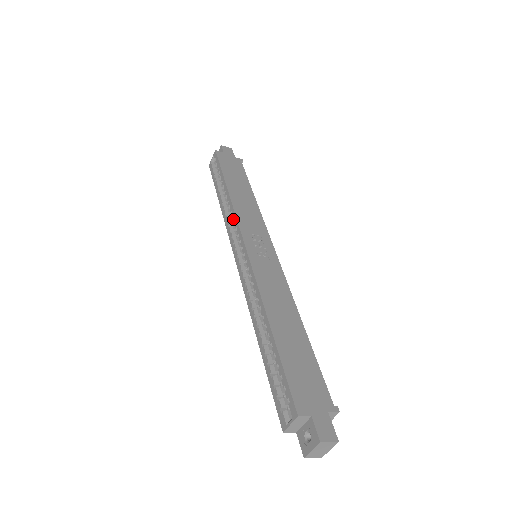
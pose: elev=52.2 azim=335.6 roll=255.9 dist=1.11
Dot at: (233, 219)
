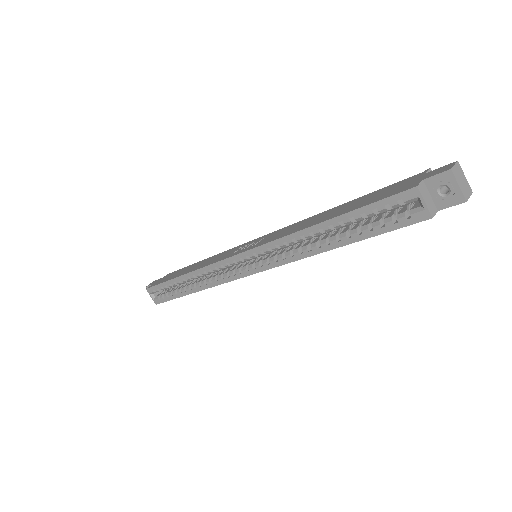
Dot at: (212, 270)
